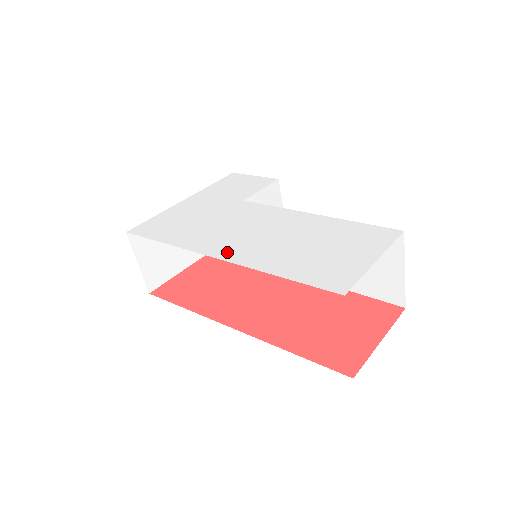
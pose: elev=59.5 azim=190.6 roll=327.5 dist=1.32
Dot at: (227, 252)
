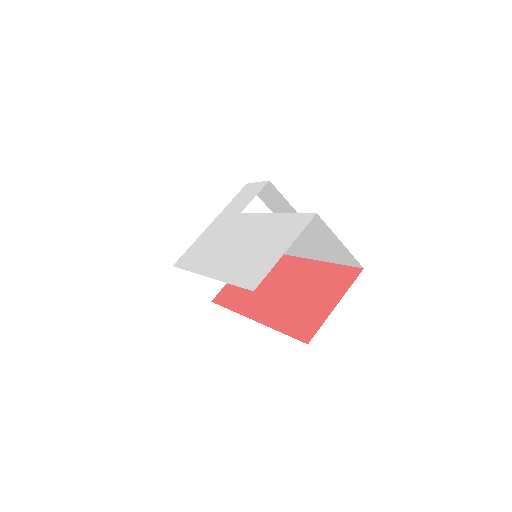
Dot at: (212, 269)
